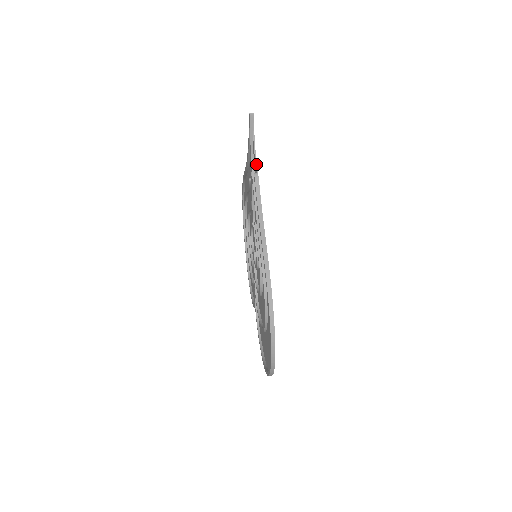
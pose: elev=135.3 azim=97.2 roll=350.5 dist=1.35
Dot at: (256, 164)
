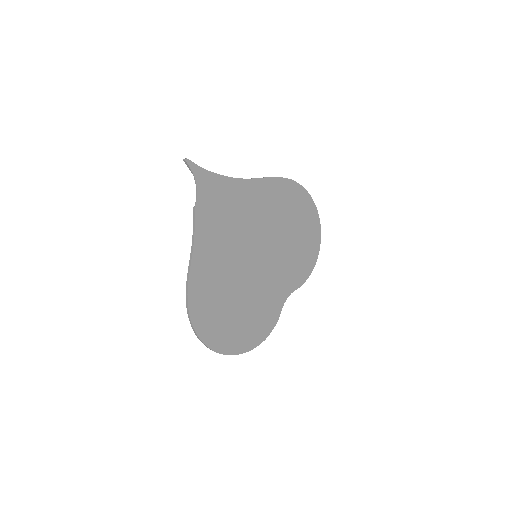
Dot at: (196, 198)
